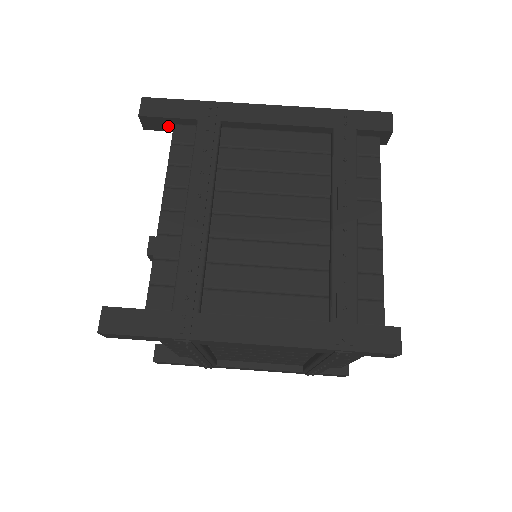
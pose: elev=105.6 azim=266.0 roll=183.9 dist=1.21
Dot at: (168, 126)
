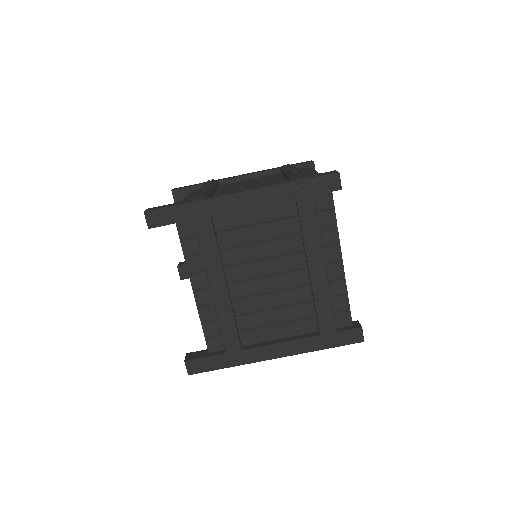
Dot at: occluded
